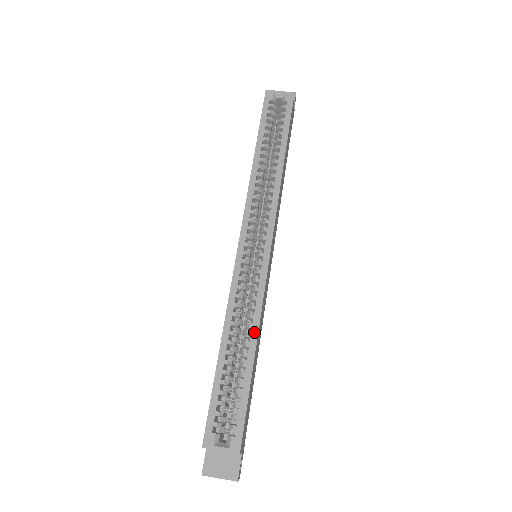
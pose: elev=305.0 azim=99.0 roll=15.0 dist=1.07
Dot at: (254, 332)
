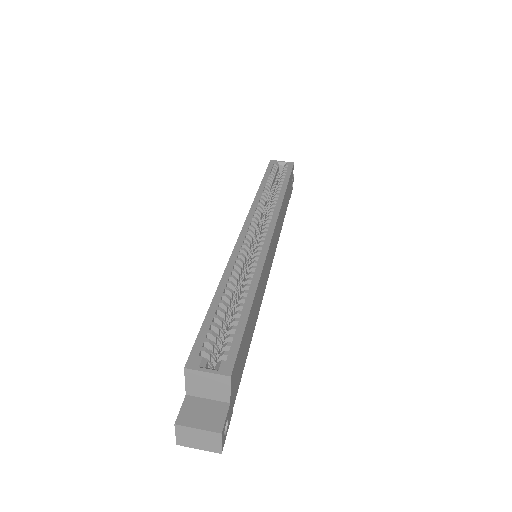
Dot at: (254, 283)
